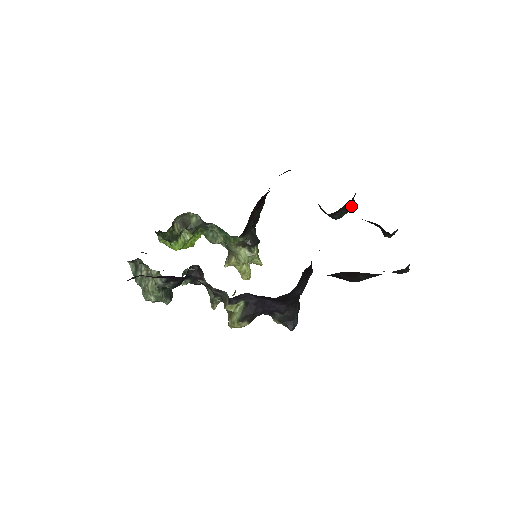
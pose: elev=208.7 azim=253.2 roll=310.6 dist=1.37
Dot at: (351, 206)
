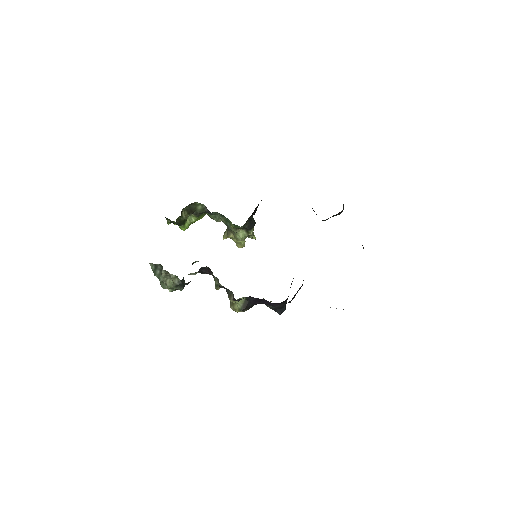
Dot at: (340, 213)
